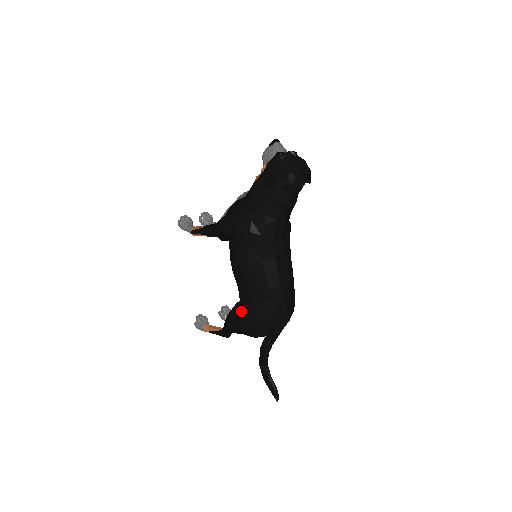
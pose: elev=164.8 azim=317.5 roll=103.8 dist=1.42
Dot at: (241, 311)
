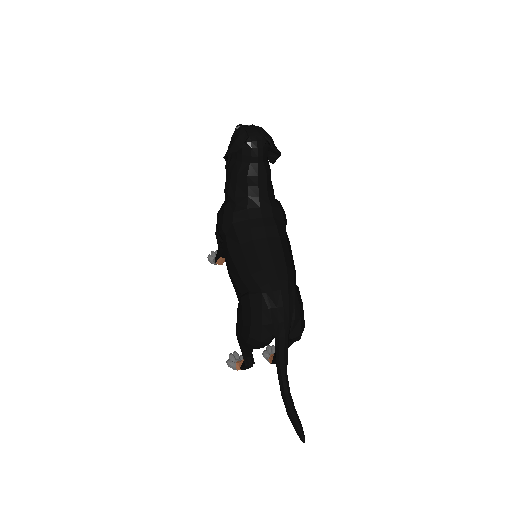
Dot at: (238, 316)
